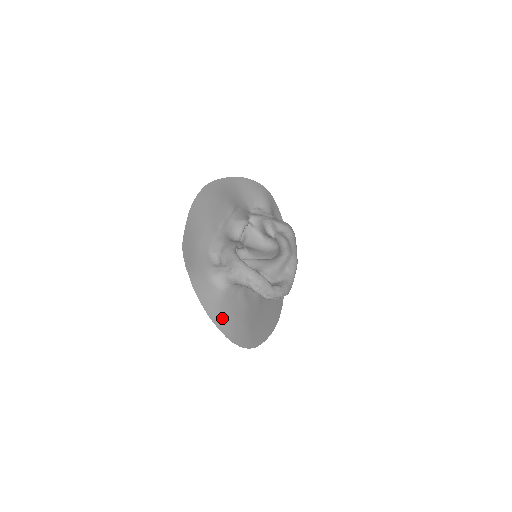
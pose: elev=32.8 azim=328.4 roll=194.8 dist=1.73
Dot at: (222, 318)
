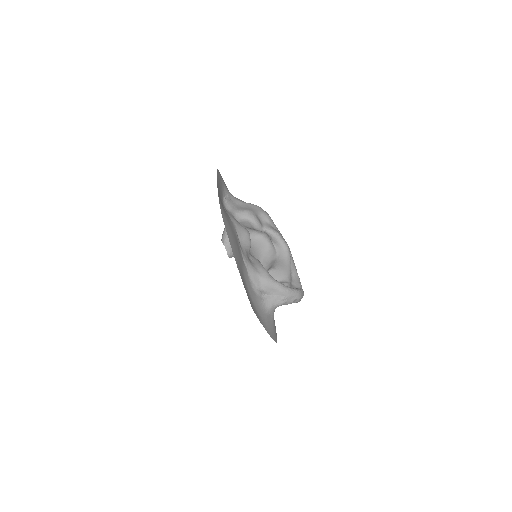
Dot at: (276, 333)
